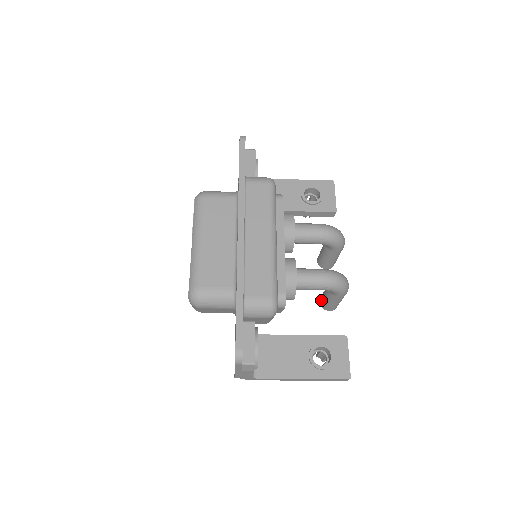
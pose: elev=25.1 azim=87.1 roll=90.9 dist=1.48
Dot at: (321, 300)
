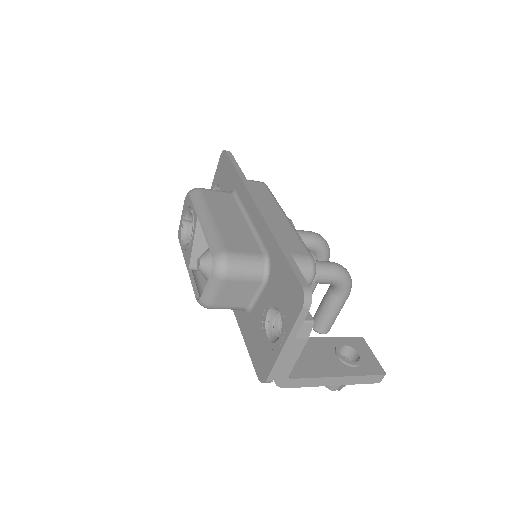
Dot at: (315, 320)
